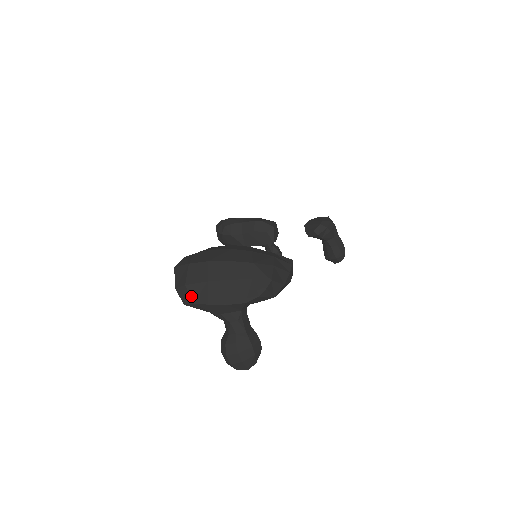
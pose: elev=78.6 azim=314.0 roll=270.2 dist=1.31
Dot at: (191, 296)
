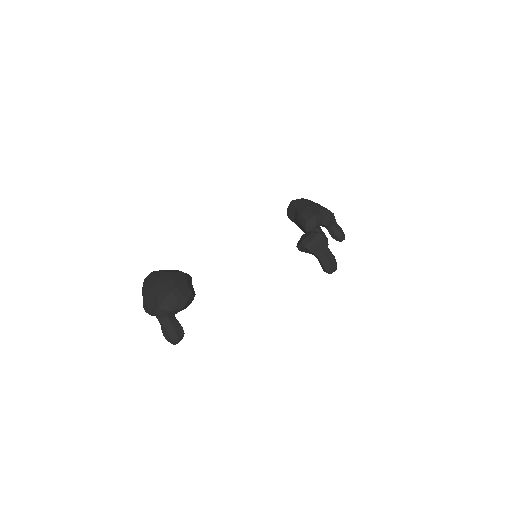
Dot at: occluded
